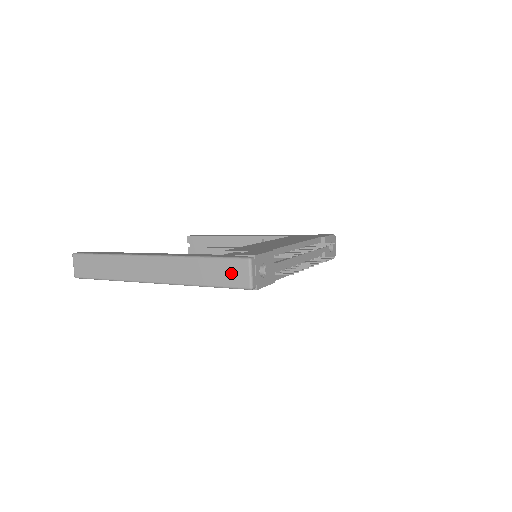
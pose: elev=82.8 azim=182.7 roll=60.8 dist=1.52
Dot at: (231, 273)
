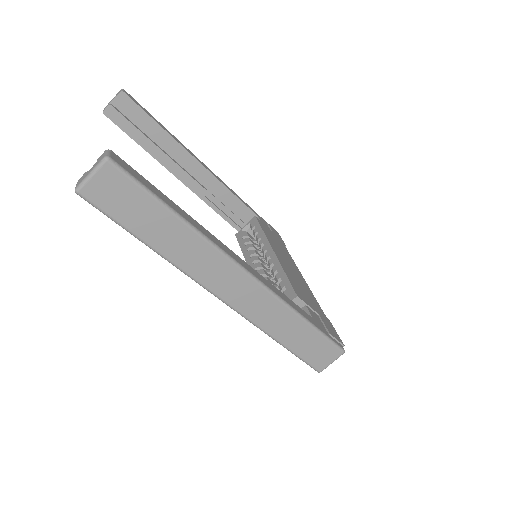
Dot at: (318, 352)
